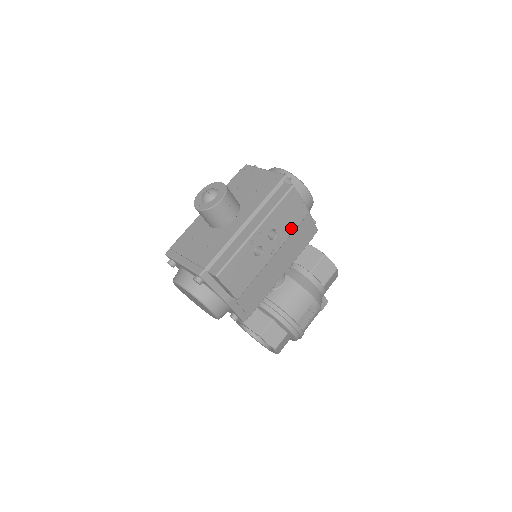
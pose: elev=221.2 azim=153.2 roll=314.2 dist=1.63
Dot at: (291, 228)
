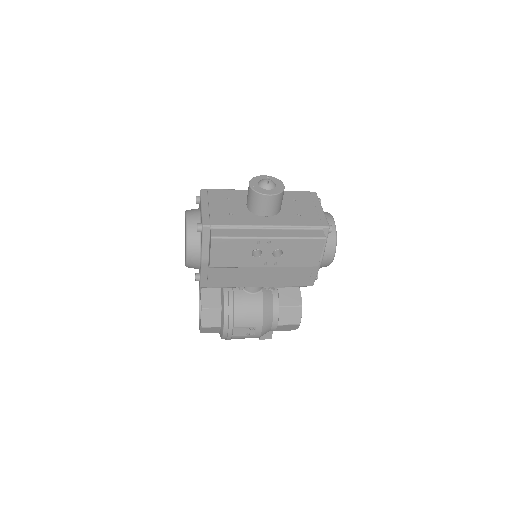
Dot at: (295, 263)
